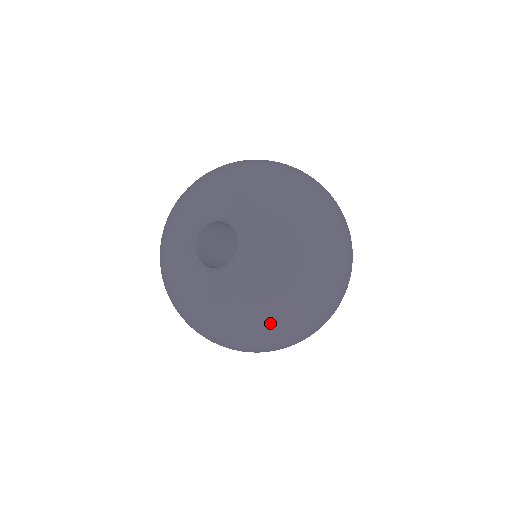
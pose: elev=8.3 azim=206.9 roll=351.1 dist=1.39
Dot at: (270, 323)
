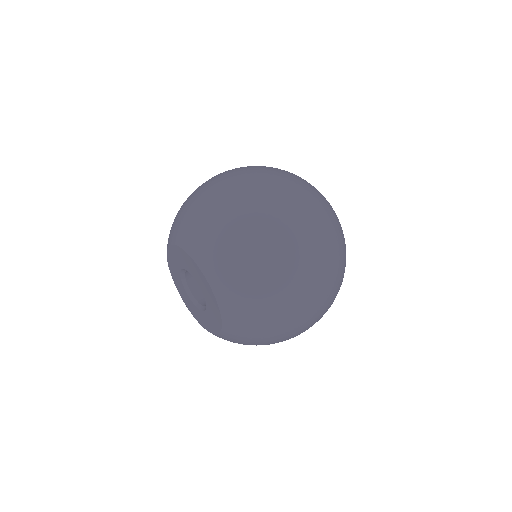
Dot at: occluded
